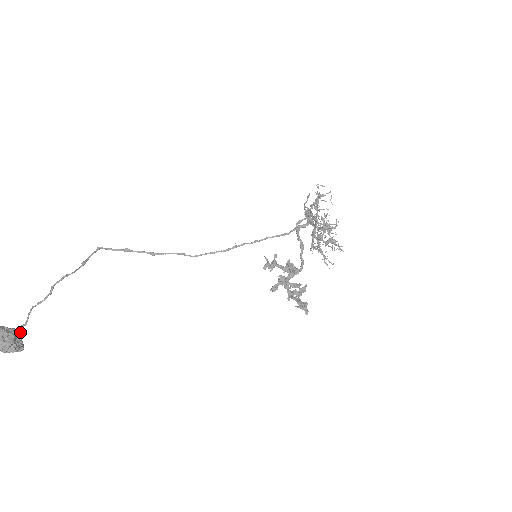
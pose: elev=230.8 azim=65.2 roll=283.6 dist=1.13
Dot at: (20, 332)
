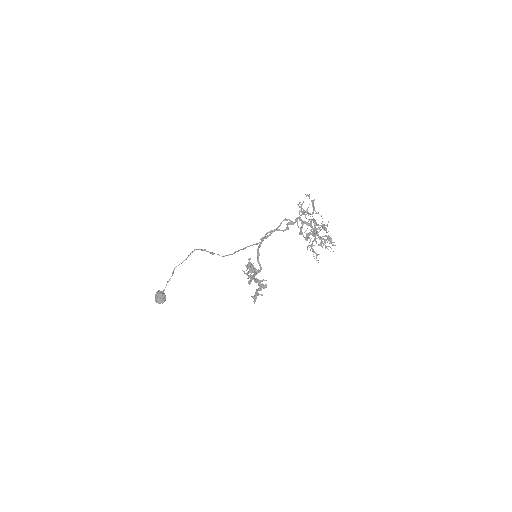
Dot at: (162, 294)
